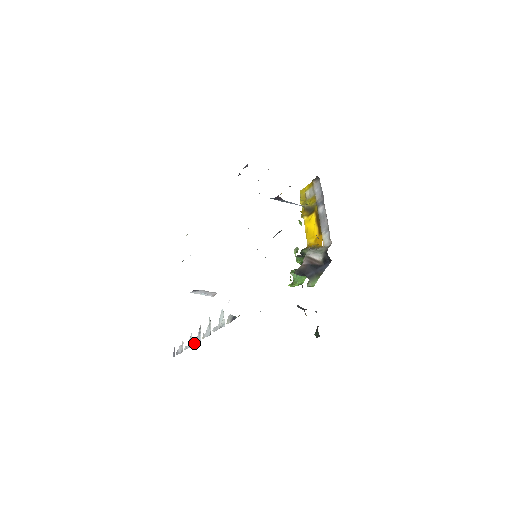
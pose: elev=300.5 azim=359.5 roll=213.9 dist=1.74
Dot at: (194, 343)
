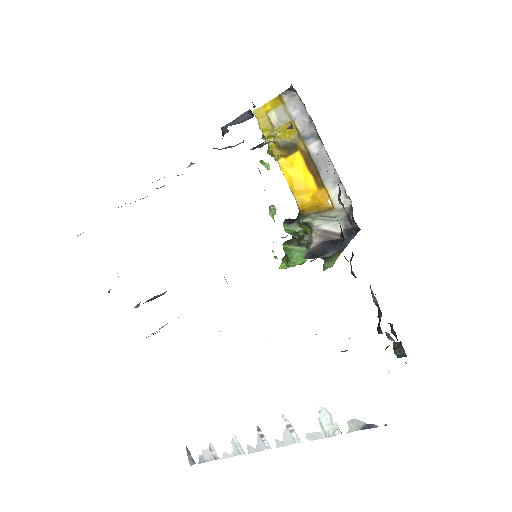
Dot at: (252, 451)
